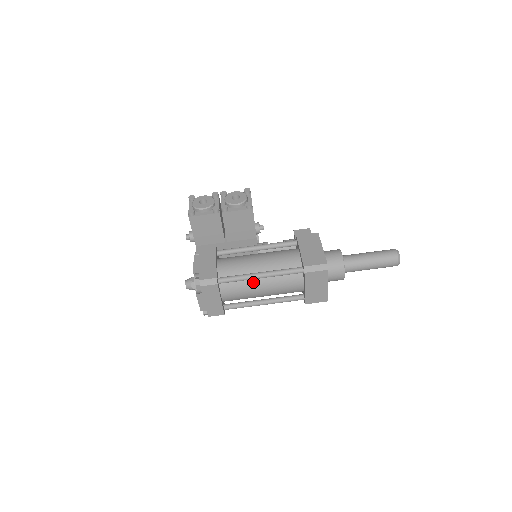
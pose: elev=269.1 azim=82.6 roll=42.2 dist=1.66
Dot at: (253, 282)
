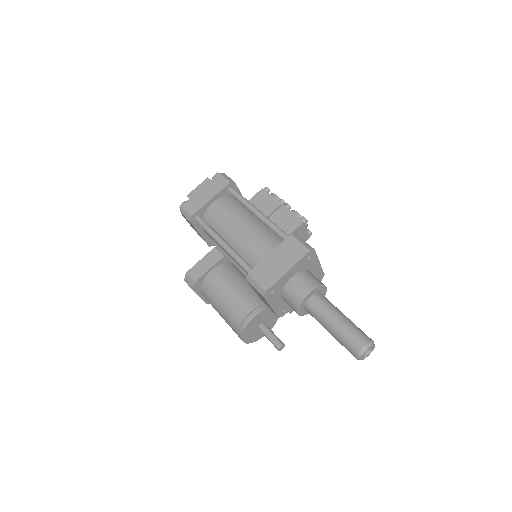
Dot at: (245, 216)
